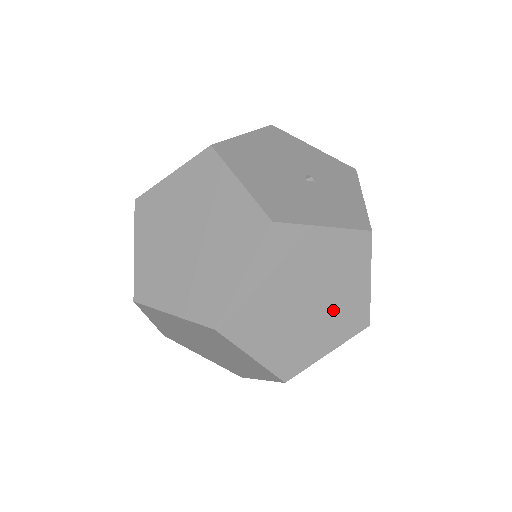
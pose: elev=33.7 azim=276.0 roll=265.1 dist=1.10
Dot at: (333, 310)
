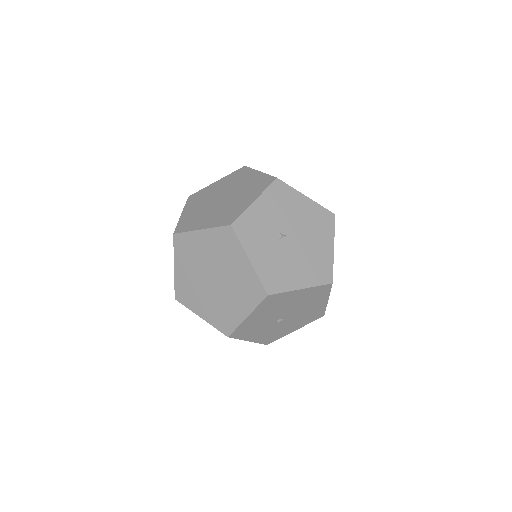
Dot at: (243, 190)
